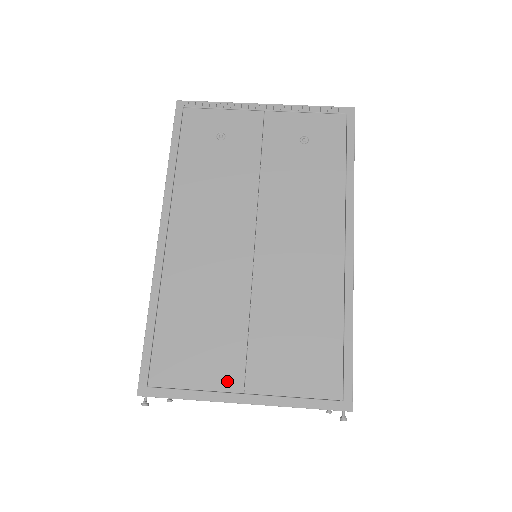
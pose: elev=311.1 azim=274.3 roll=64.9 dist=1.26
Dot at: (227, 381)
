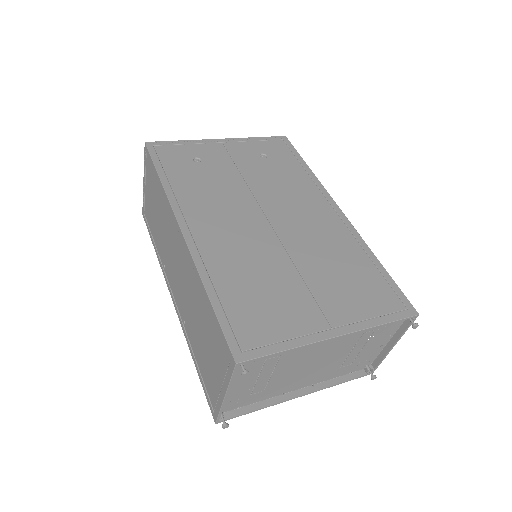
Dot at: (312, 323)
